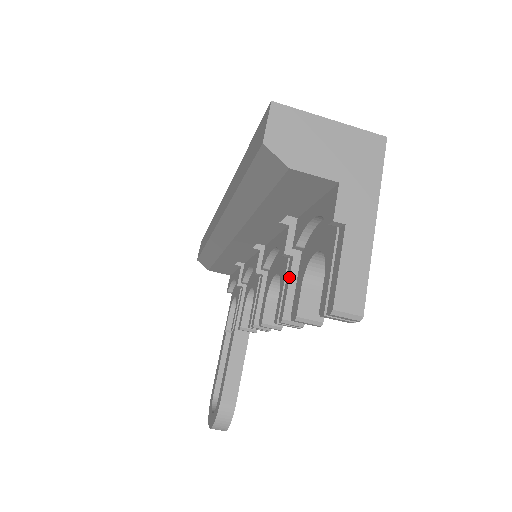
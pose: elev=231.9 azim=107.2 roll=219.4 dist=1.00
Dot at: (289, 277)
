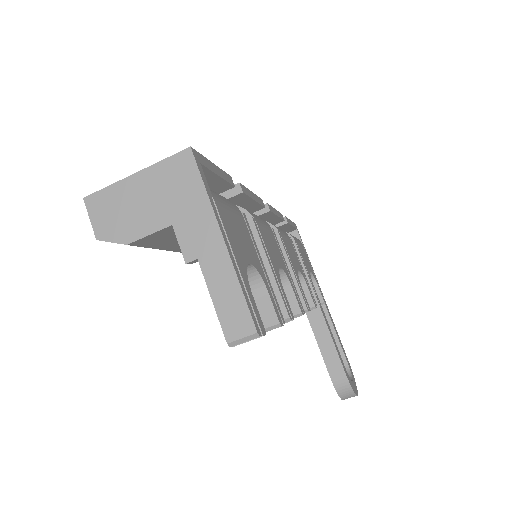
Dot at: occluded
